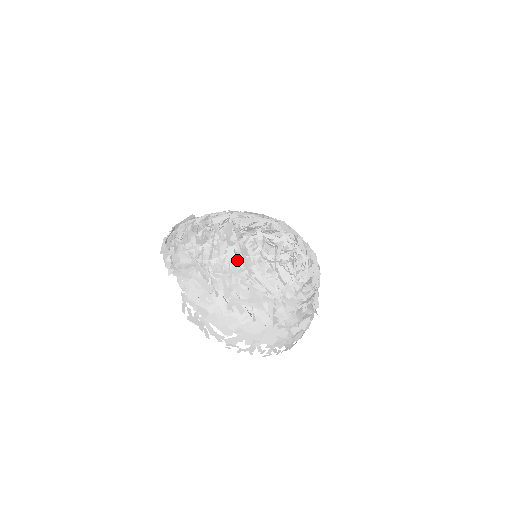
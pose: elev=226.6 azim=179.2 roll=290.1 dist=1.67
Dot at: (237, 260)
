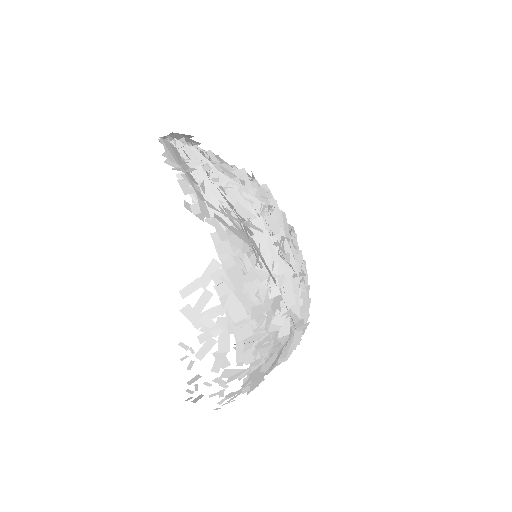
Dot at: (299, 256)
